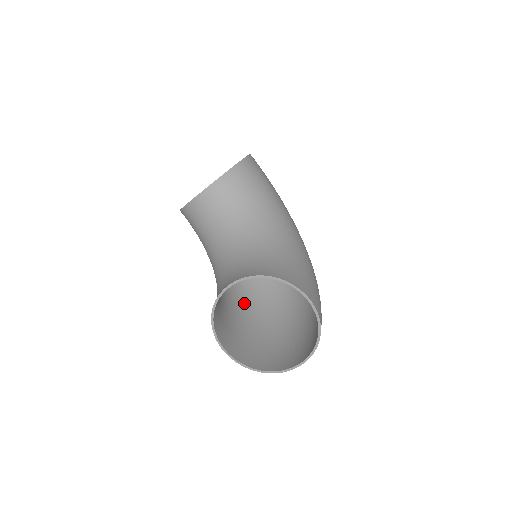
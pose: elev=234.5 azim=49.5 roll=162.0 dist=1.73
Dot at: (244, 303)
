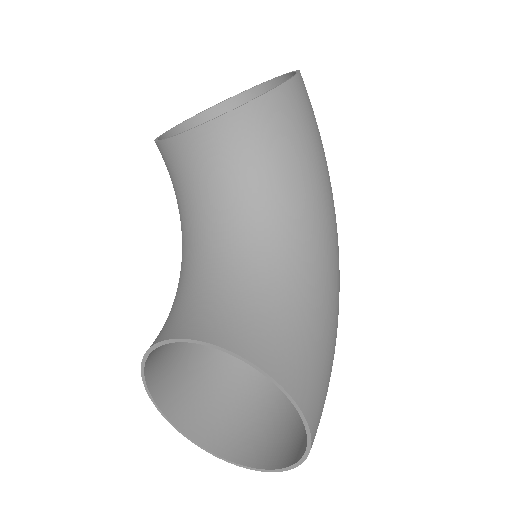
Dot at: occluded
